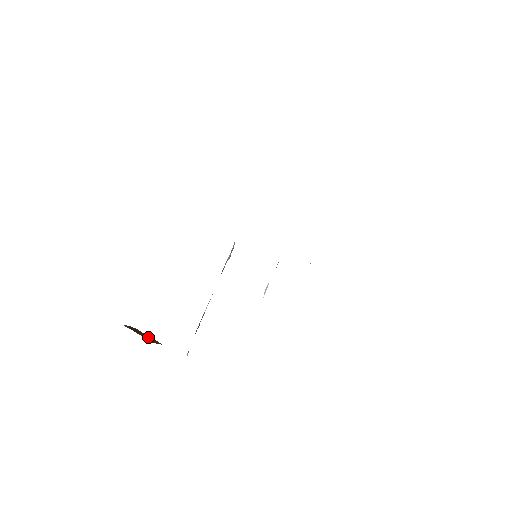
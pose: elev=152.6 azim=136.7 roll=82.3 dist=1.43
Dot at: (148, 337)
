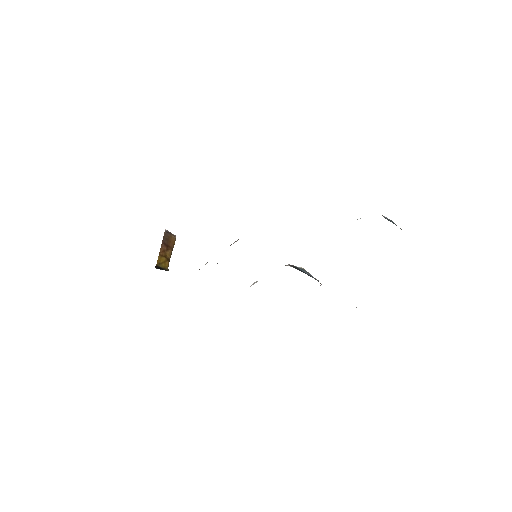
Dot at: (167, 253)
